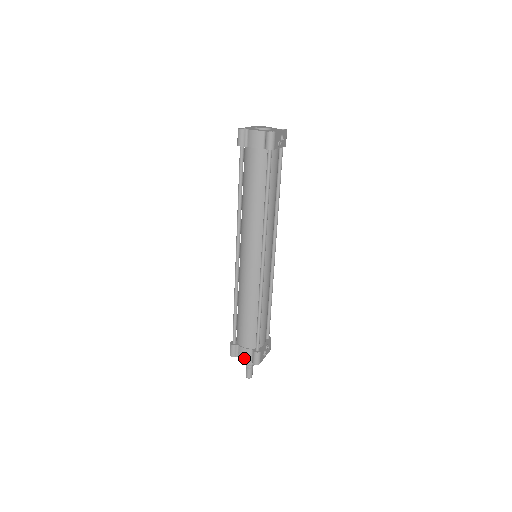
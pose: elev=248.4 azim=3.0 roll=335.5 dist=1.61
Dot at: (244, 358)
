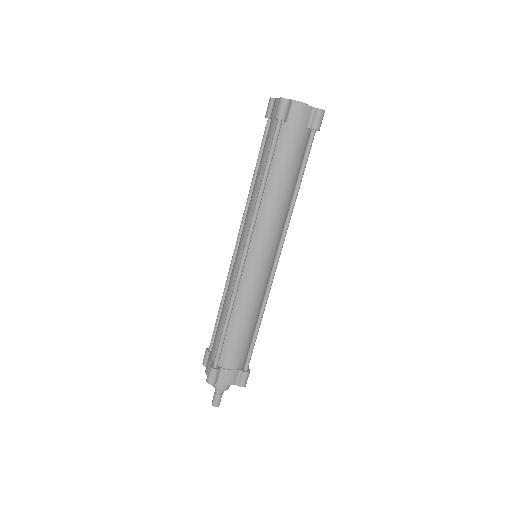
Dot at: (228, 383)
